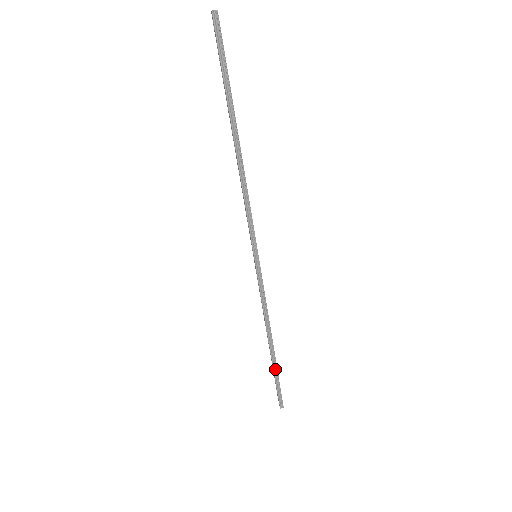
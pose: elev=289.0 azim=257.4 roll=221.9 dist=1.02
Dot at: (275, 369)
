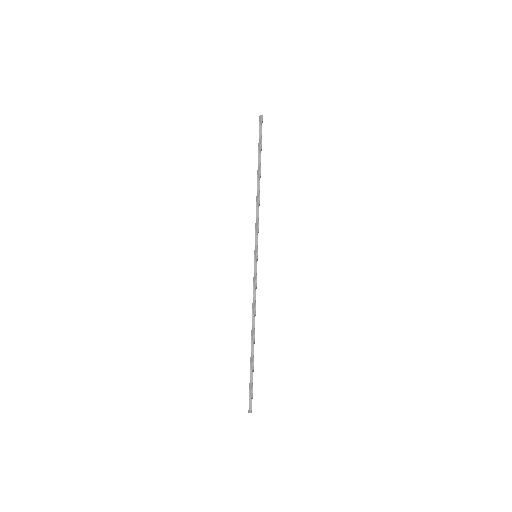
Dot at: (252, 364)
